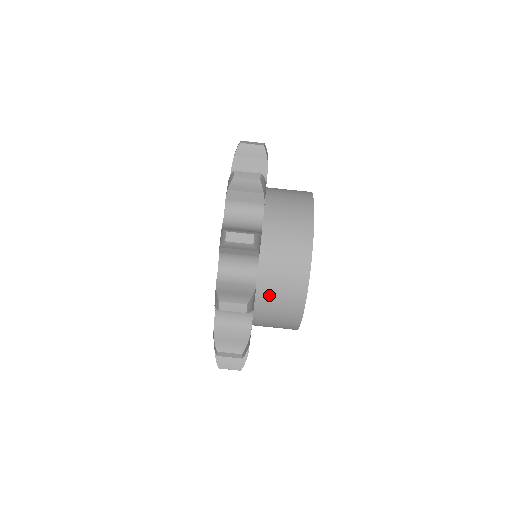
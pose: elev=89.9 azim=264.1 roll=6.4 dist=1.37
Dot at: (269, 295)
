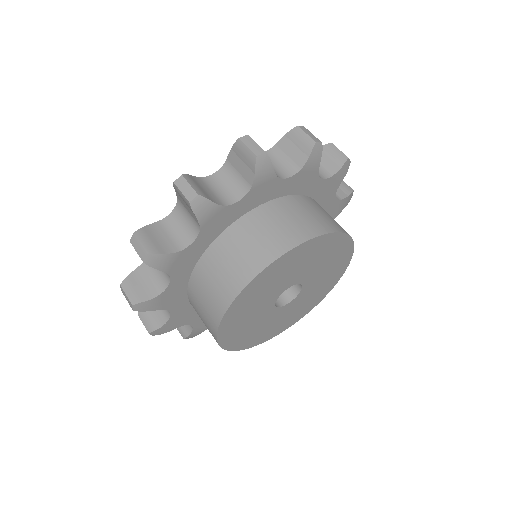
Dot at: (226, 248)
